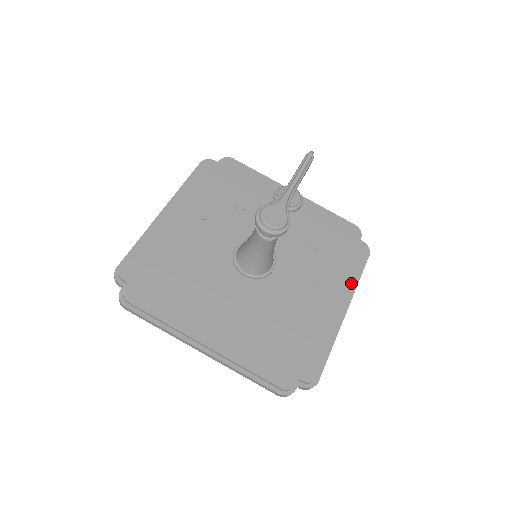
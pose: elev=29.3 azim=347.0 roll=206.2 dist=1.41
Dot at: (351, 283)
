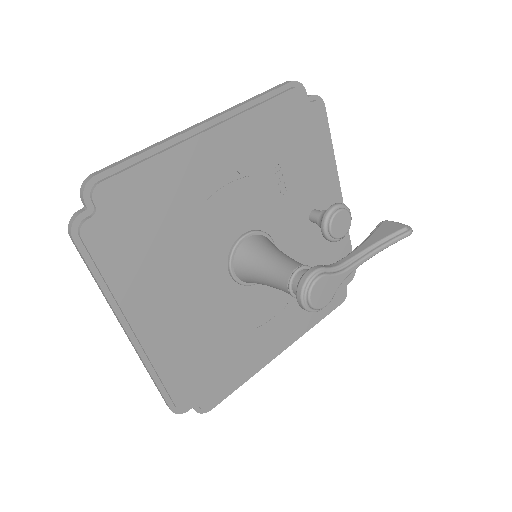
Dot at: (307, 328)
